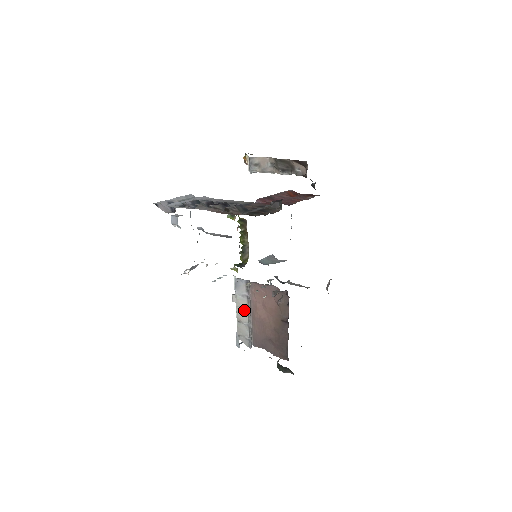
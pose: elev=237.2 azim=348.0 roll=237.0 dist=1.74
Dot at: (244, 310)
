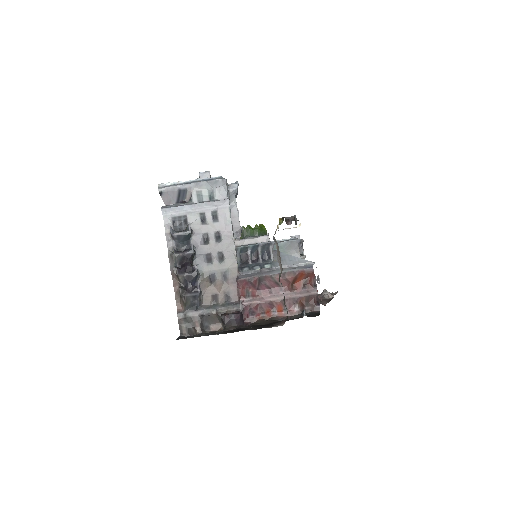
Dot at: occluded
